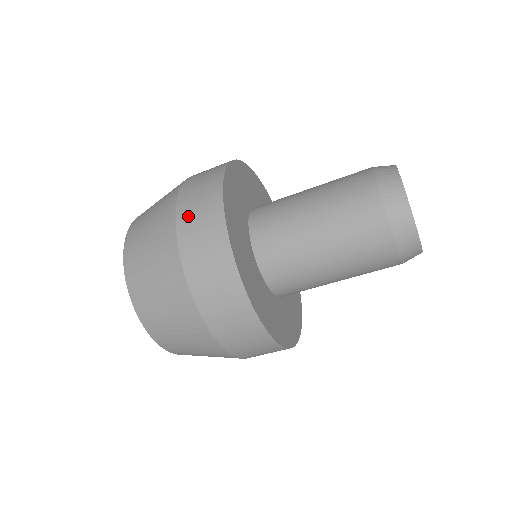
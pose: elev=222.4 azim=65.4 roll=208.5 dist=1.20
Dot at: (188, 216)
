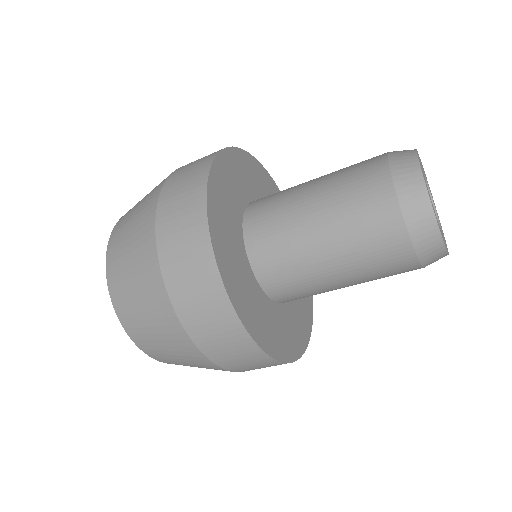
Dot at: (215, 349)
